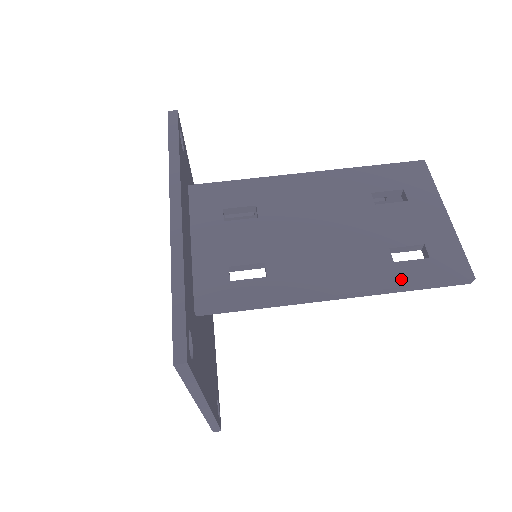
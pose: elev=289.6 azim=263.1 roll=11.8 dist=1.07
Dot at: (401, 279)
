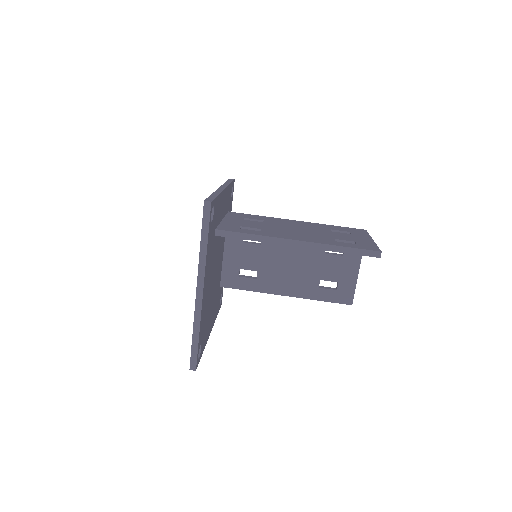
Dot at: (337, 244)
